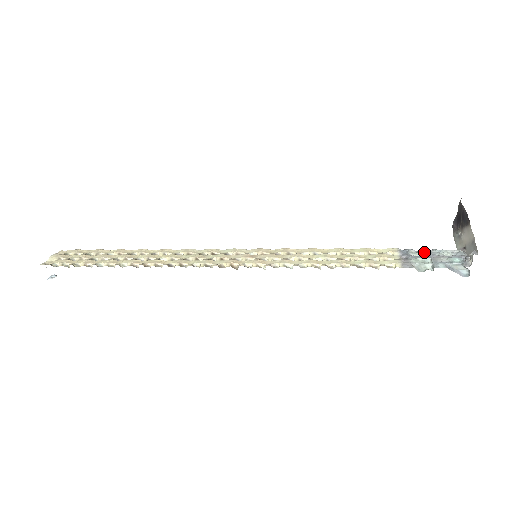
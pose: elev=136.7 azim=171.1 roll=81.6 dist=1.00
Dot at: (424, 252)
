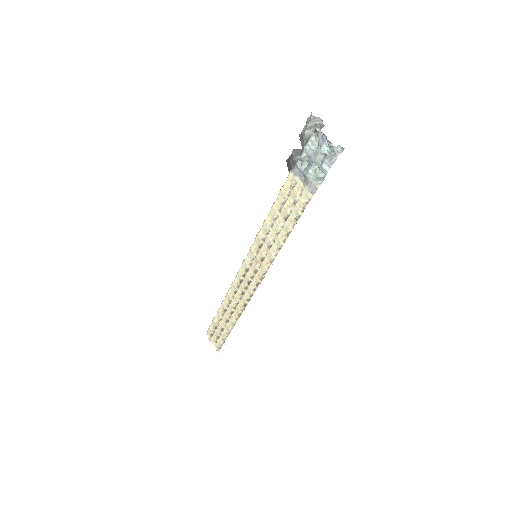
Dot at: (304, 155)
